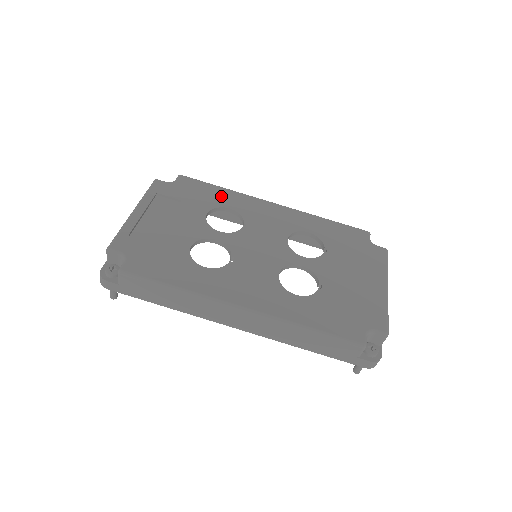
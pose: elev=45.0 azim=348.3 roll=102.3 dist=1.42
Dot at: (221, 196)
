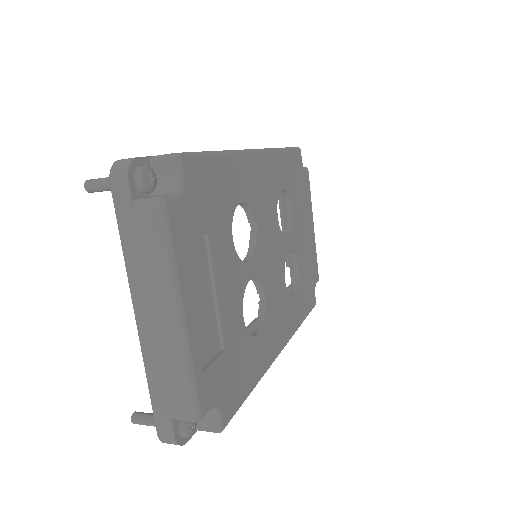
Dot at: (229, 180)
